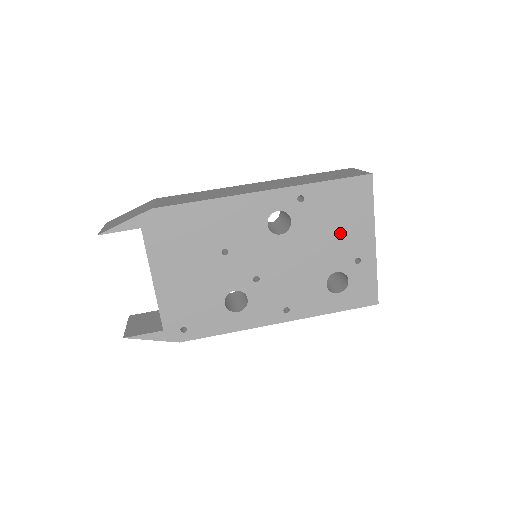
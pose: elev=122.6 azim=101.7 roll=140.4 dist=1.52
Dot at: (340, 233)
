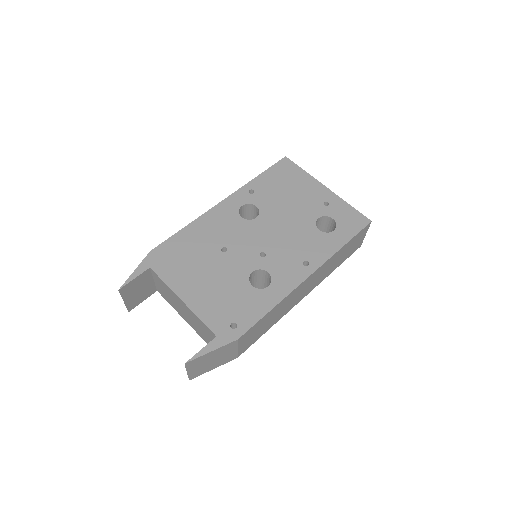
Dot at: (297, 195)
